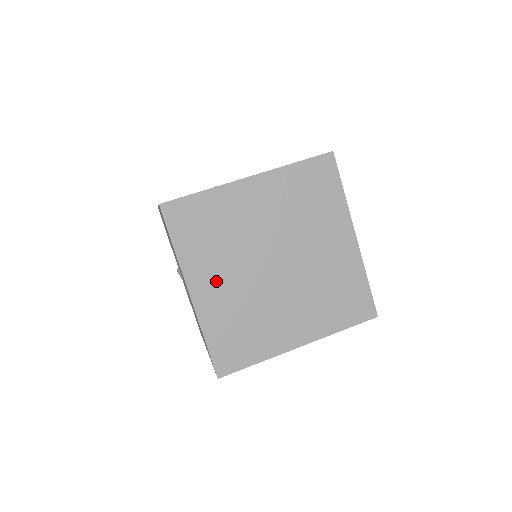
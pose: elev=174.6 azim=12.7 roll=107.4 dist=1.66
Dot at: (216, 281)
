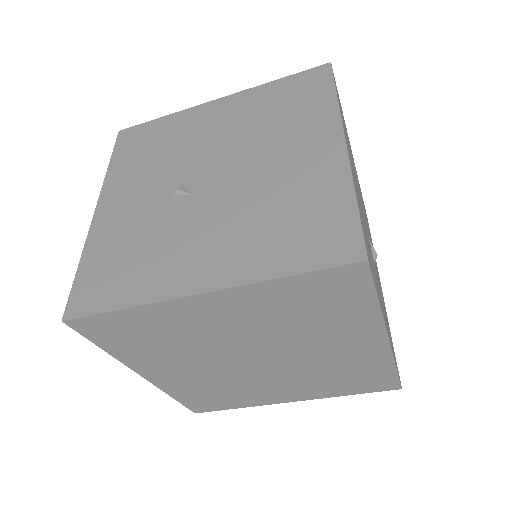
Dot at: (173, 370)
